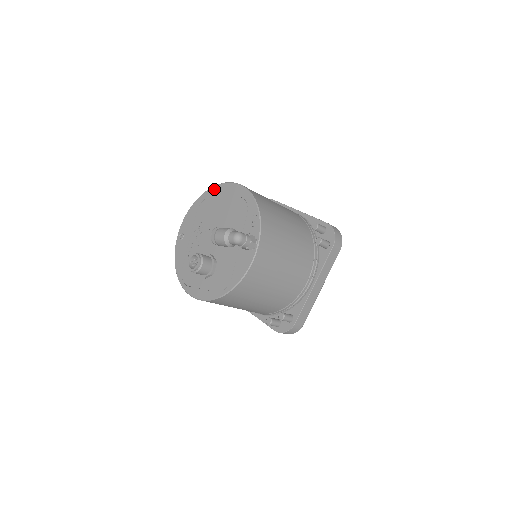
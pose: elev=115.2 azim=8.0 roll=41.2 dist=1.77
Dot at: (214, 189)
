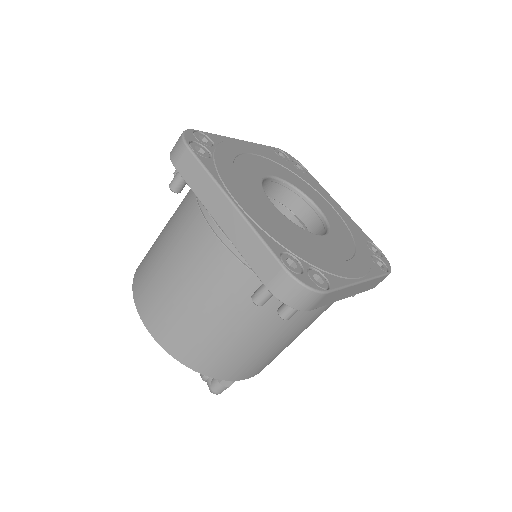
Dot at: occluded
